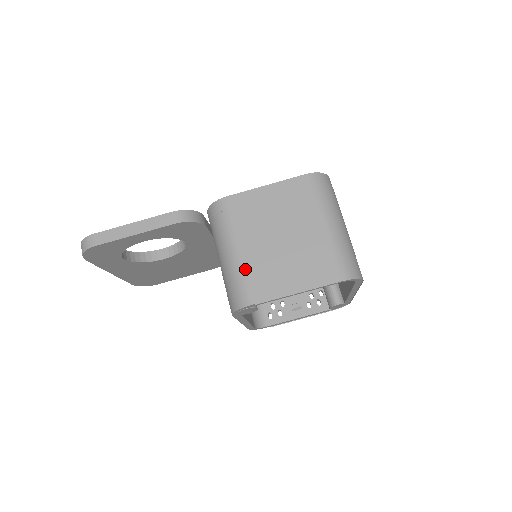
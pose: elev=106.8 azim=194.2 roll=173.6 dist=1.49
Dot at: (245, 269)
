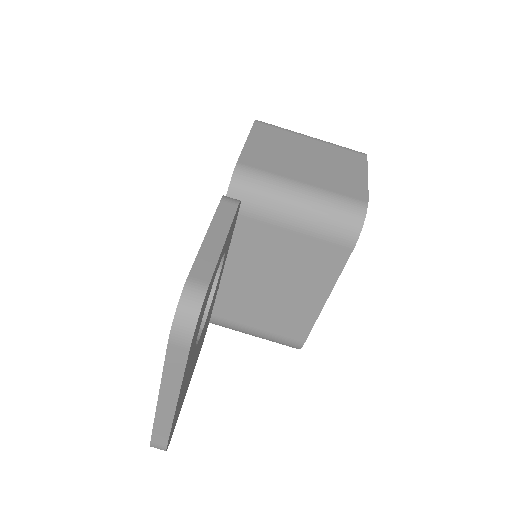
Dot at: (328, 190)
